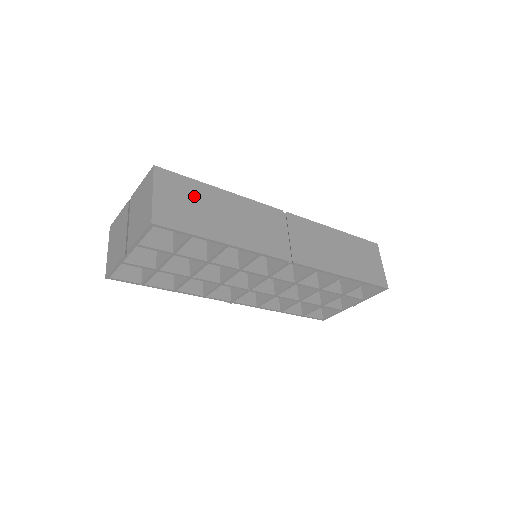
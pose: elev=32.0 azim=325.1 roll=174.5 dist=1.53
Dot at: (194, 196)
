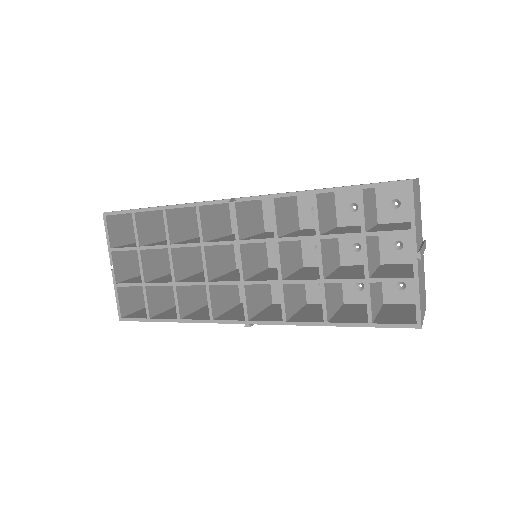
Dot at: occluded
